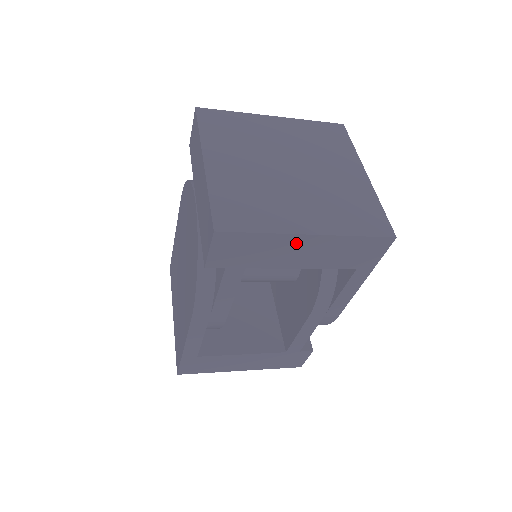
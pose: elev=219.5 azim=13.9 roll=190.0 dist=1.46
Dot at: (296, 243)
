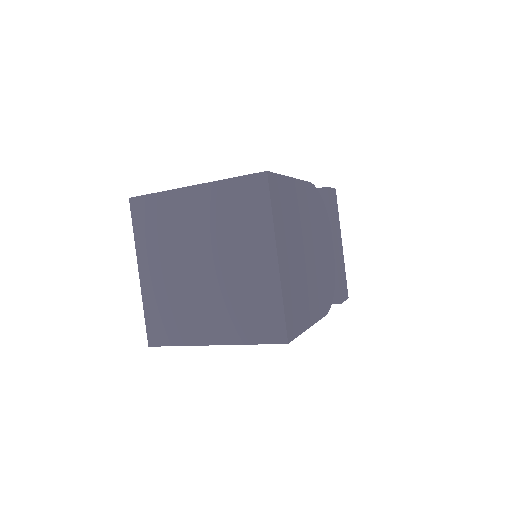
Dot at: occluded
